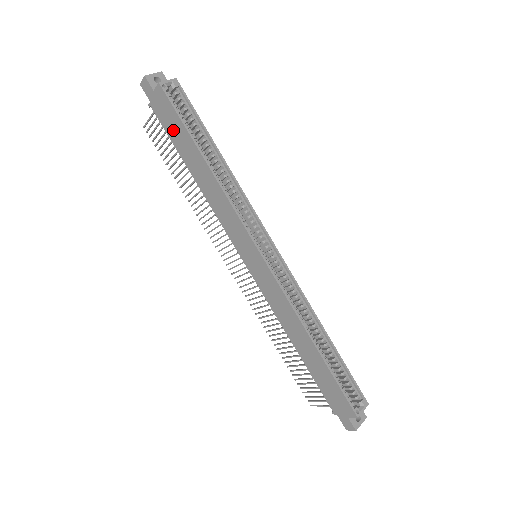
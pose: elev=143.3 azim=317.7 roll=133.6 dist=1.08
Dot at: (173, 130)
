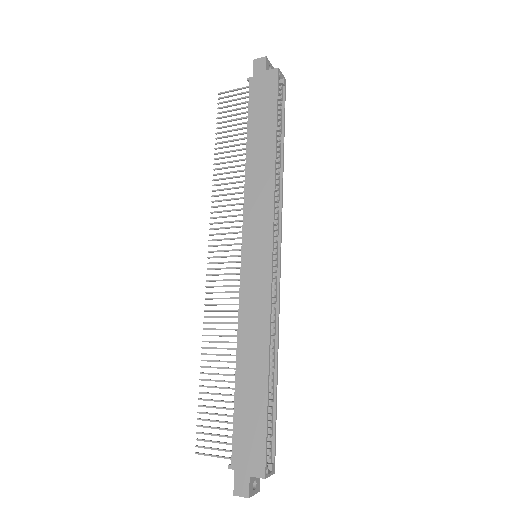
Dot at: (259, 108)
